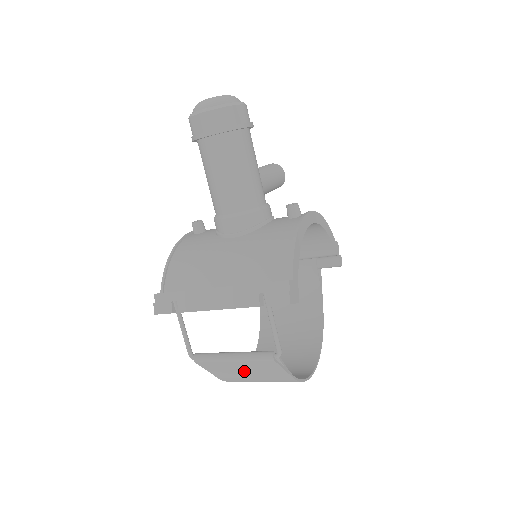
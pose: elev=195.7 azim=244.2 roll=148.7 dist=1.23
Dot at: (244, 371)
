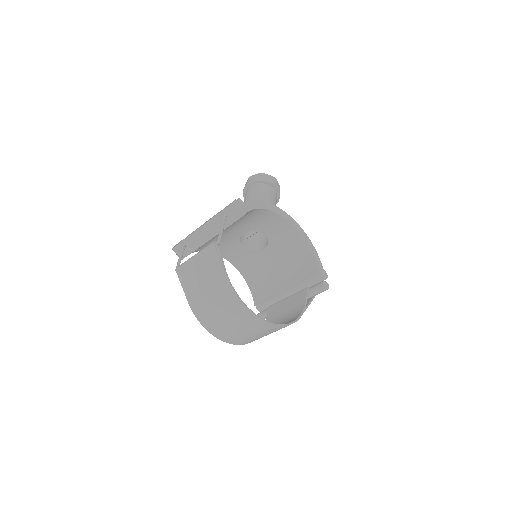
Dot at: (201, 277)
